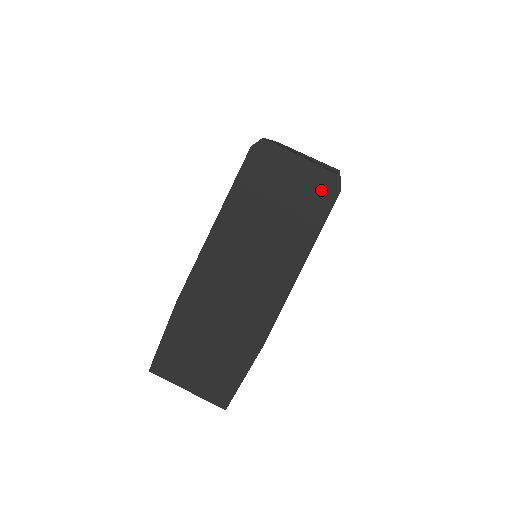
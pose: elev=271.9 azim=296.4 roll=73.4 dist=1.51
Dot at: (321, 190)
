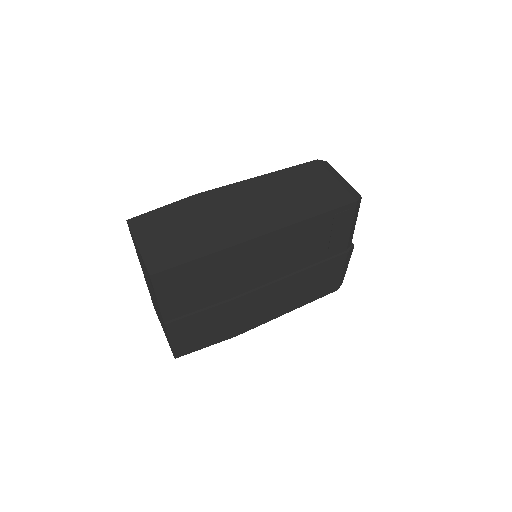
Dot at: (344, 195)
